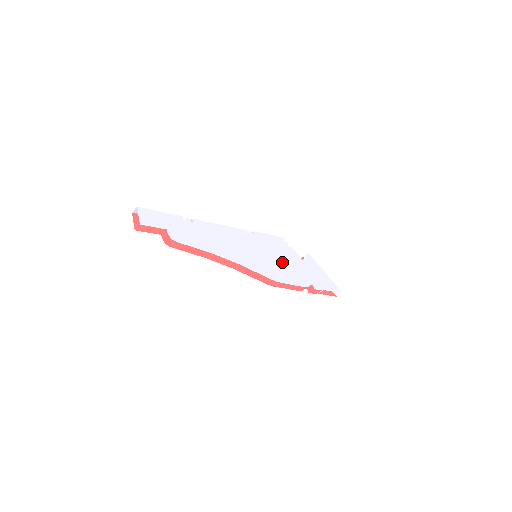
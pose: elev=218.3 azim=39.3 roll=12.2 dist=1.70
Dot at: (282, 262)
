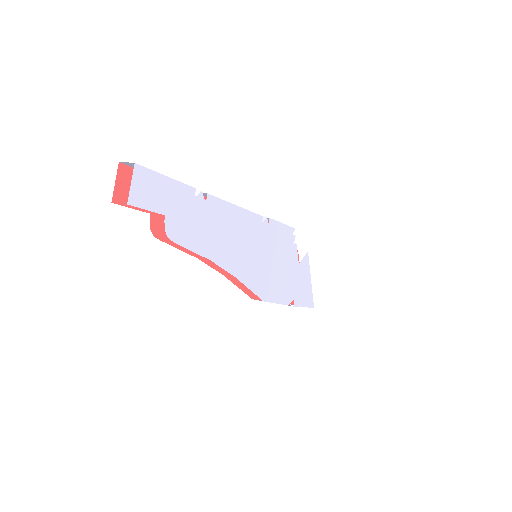
Dot at: (280, 268)
